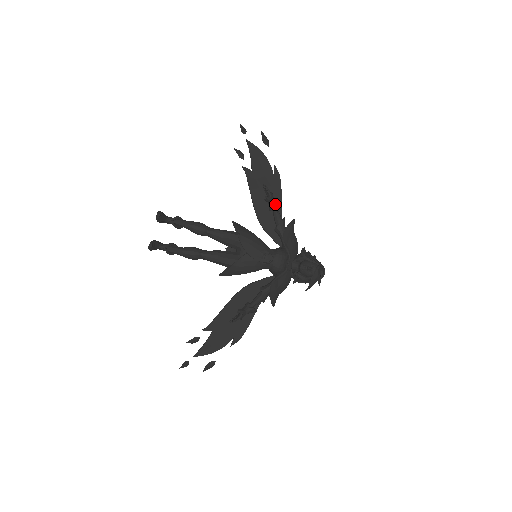
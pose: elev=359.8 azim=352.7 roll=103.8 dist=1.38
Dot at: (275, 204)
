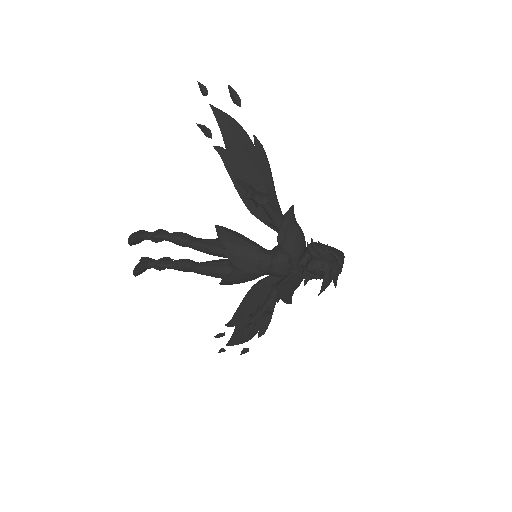
Dot at: (258, 200)
